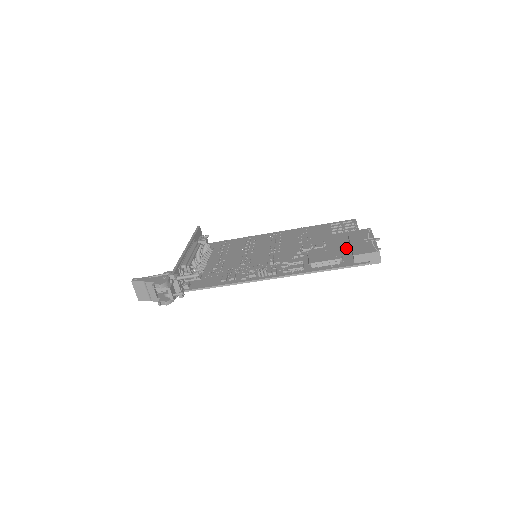
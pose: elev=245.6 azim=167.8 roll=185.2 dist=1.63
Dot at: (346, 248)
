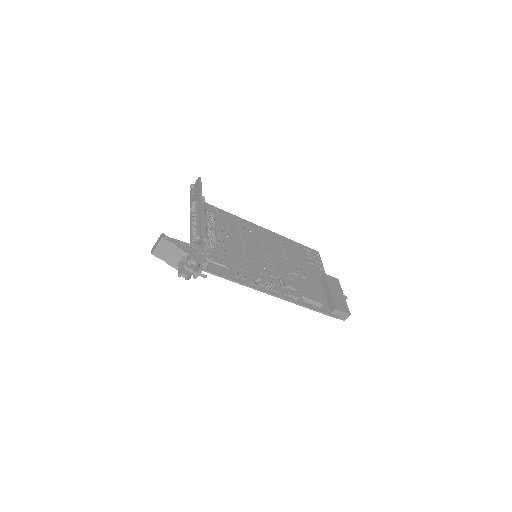
Dot at: (322, 290)
